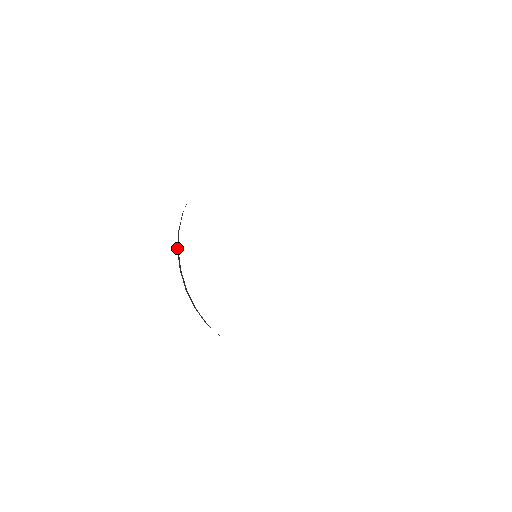
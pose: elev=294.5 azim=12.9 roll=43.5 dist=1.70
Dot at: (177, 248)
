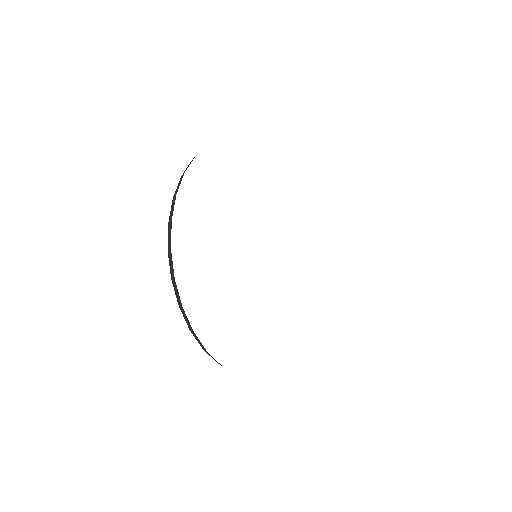
Dot at: occluded
